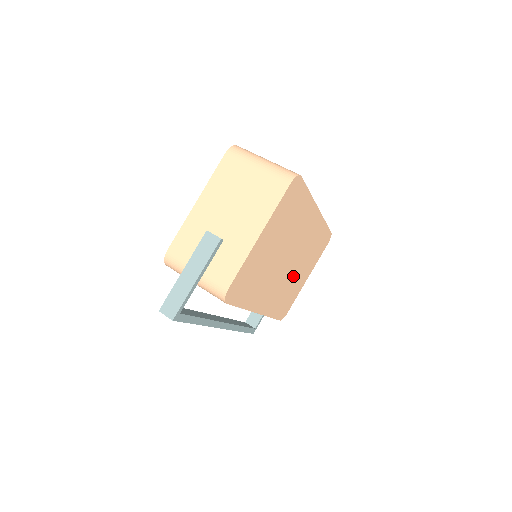
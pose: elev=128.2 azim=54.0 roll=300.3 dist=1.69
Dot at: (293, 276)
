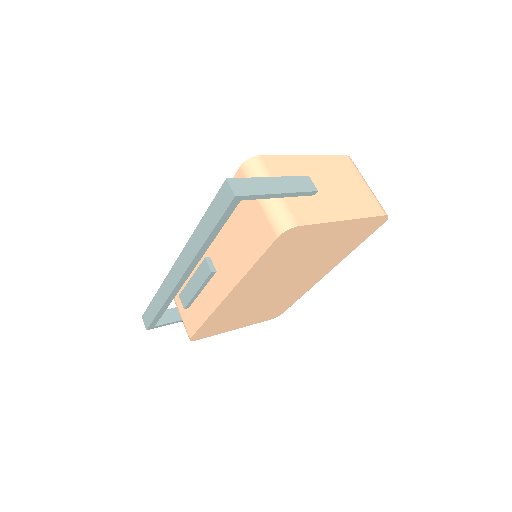
Dot at: (253, 306)
